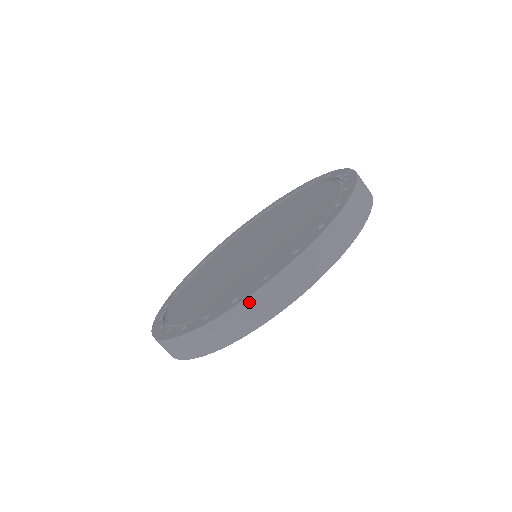
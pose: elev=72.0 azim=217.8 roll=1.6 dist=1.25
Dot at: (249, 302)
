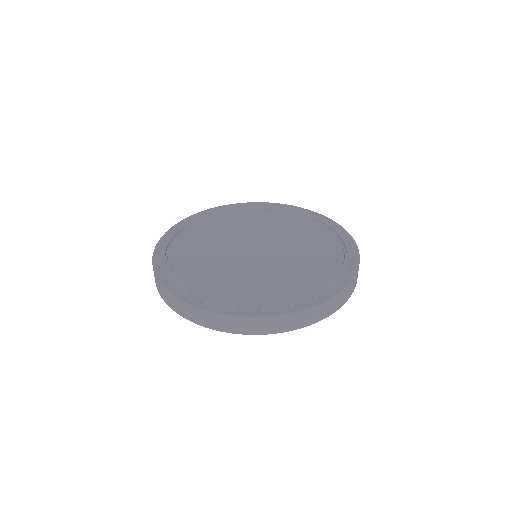
Dot at: (349, 287)
